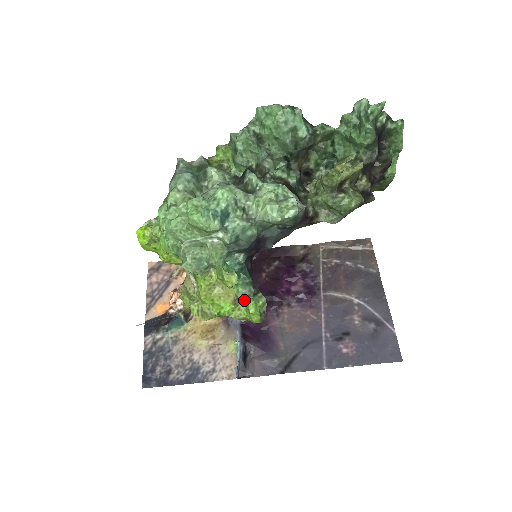
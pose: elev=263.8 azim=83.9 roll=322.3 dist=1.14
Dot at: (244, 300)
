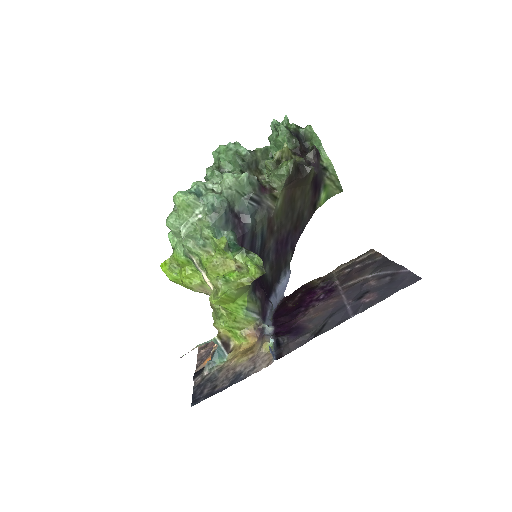
Dot at: (241, 260)
